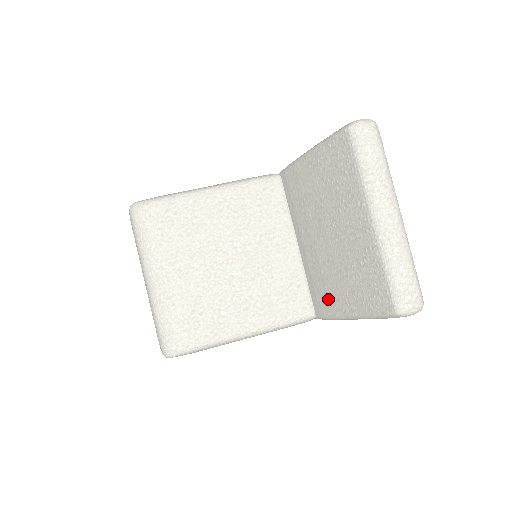
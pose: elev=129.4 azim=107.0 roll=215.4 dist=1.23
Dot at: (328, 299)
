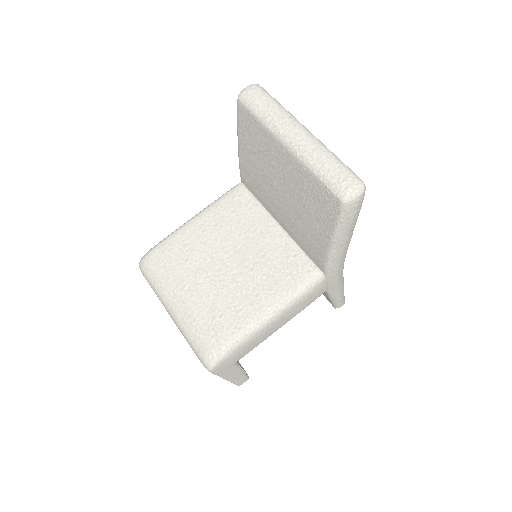
Dot at: (315, 246)
